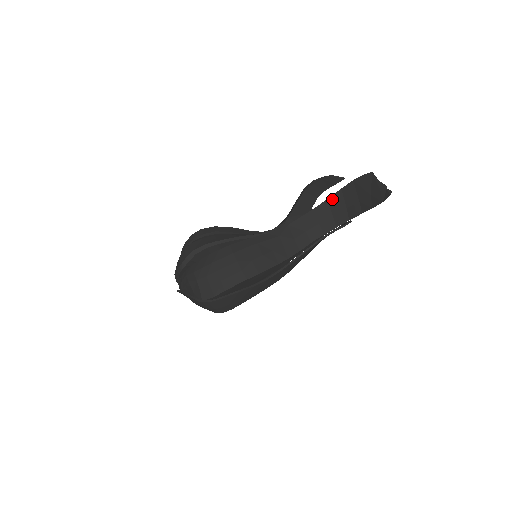
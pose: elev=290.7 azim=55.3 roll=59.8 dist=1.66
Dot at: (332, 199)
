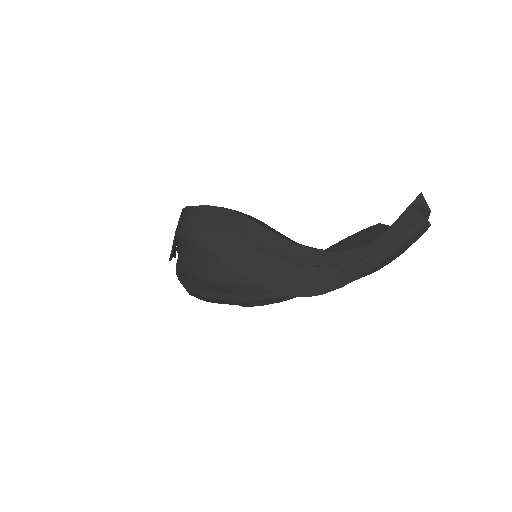
Dot at: occluded
